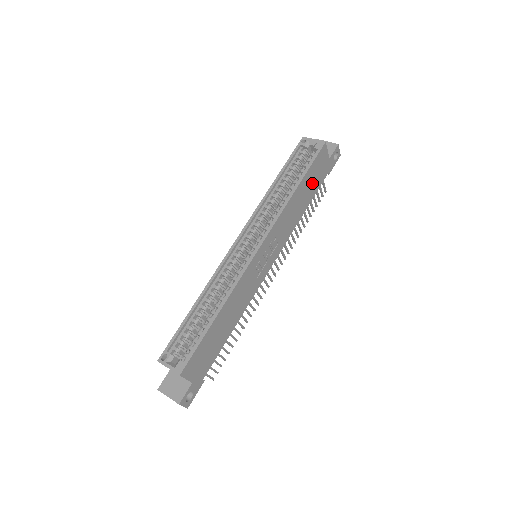
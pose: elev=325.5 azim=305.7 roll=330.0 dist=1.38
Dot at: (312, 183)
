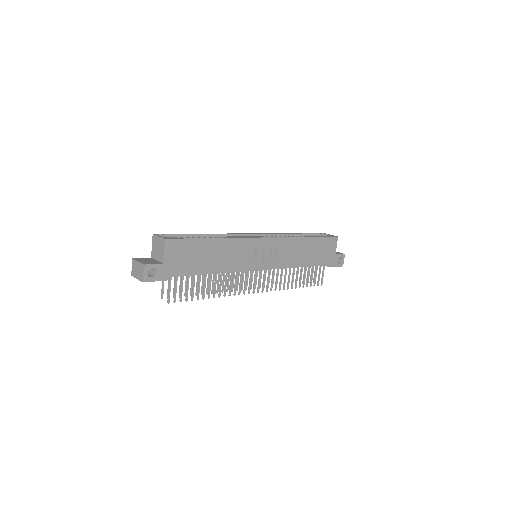
Dot at: (317, 253)
